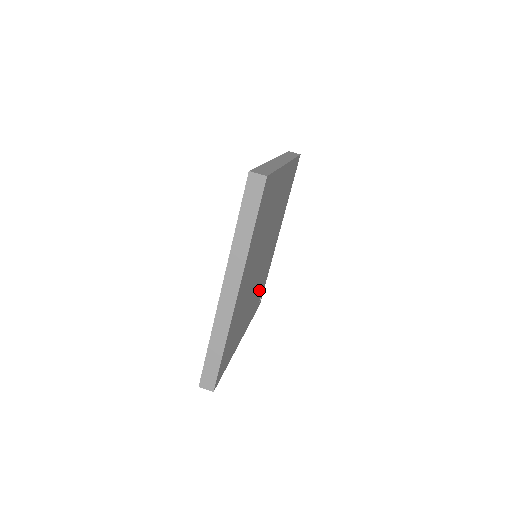
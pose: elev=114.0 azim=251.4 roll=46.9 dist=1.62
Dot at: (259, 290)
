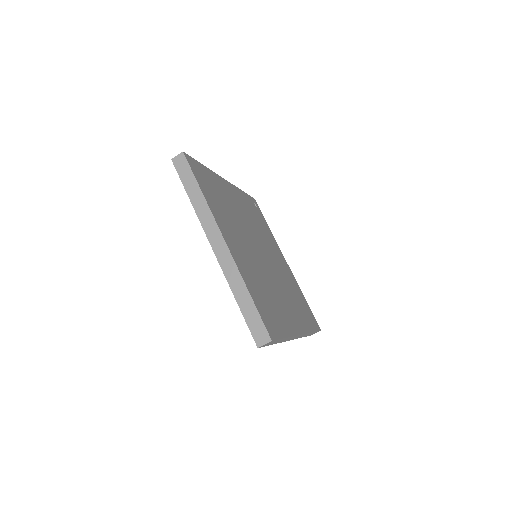
Dot at: (259, 224)
